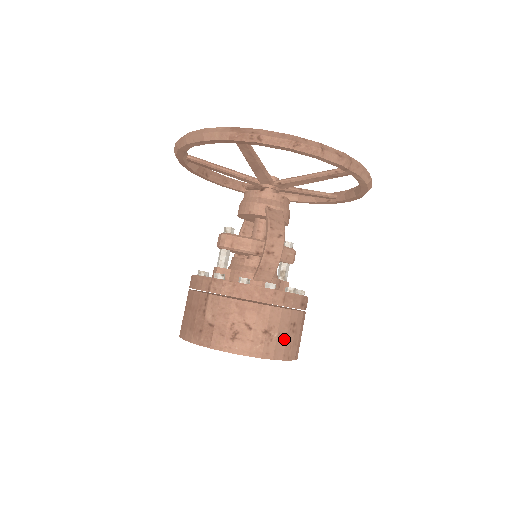
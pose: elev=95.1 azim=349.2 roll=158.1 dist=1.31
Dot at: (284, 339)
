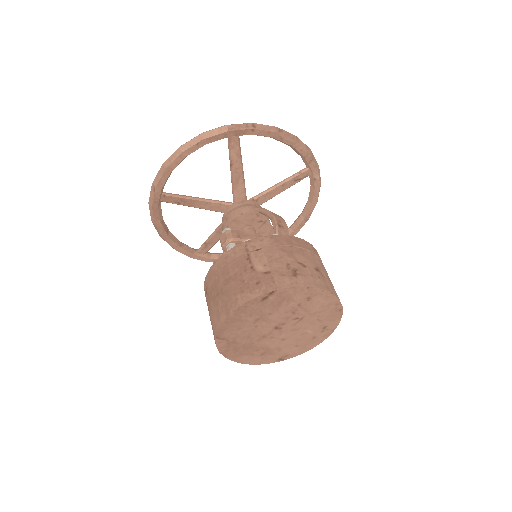
Dot at: (331, 282)
